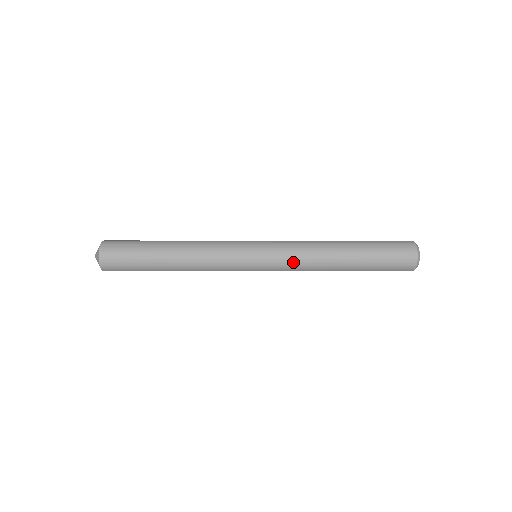
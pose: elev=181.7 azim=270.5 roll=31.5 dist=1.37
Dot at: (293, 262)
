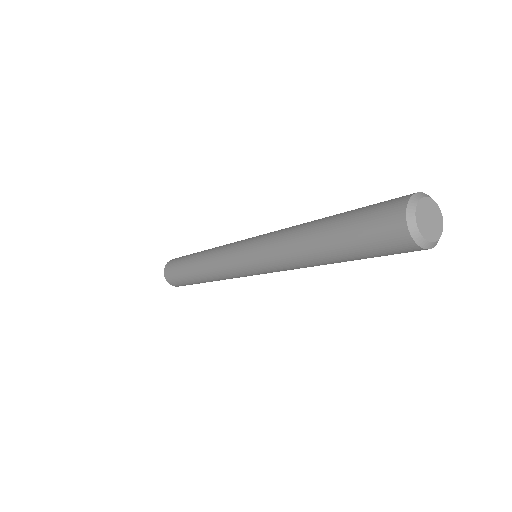
Dot at: (267, 254)
